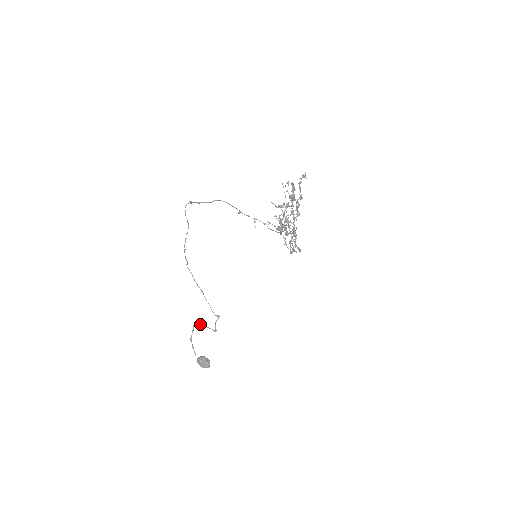
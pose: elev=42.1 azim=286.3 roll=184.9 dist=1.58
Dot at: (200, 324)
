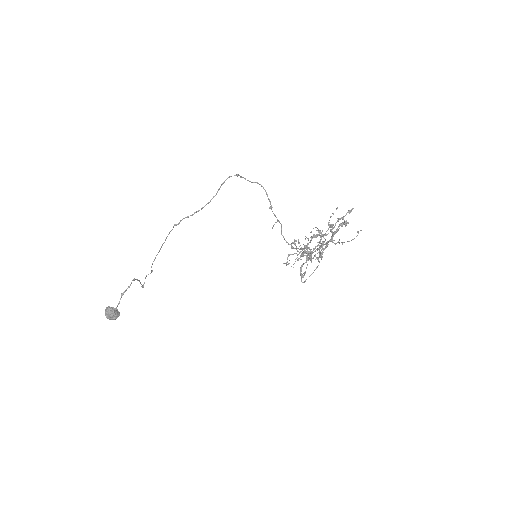
Dot at: (137, 279)
